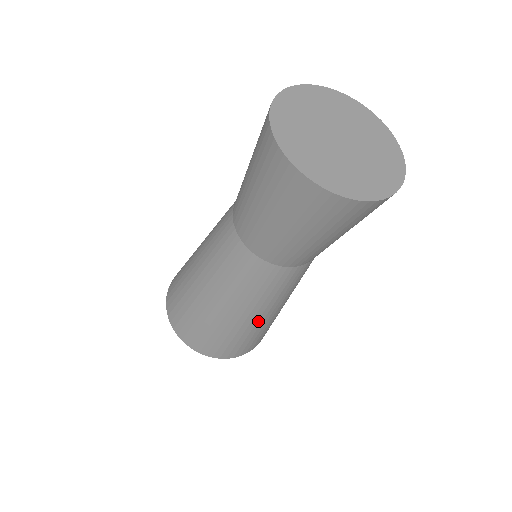
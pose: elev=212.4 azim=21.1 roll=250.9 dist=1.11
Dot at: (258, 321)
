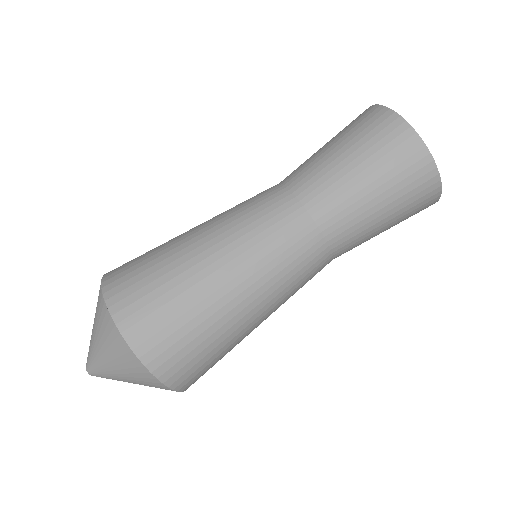
Dot at: (222, 289)
